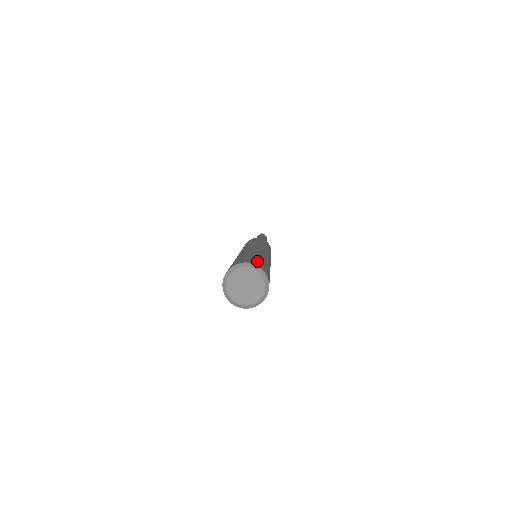
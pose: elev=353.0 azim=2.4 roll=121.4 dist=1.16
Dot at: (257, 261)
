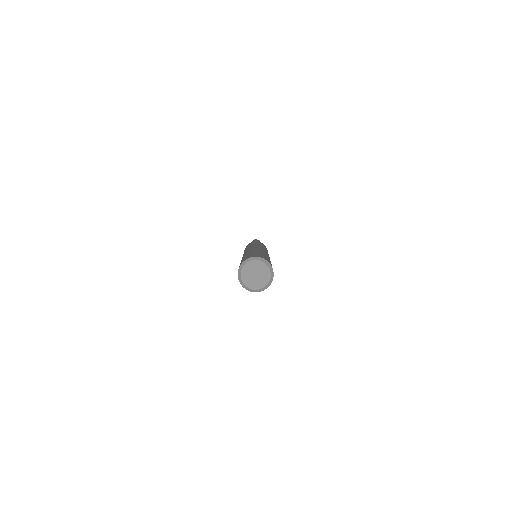
Dot at: (253, 255)
